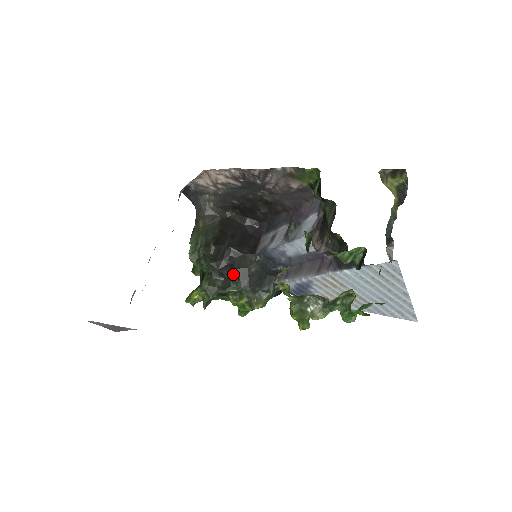
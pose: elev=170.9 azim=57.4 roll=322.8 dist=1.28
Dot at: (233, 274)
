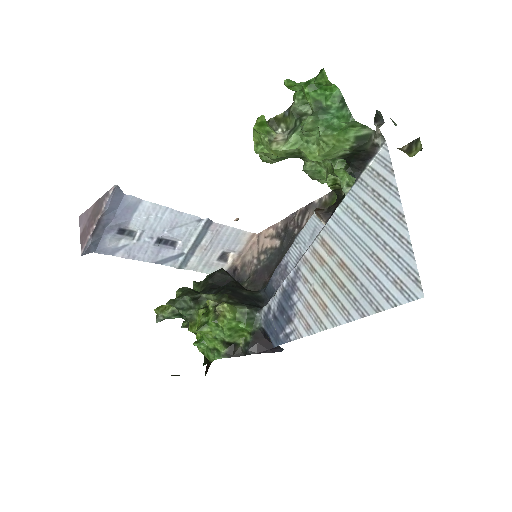
Dot at: (222, 288)
